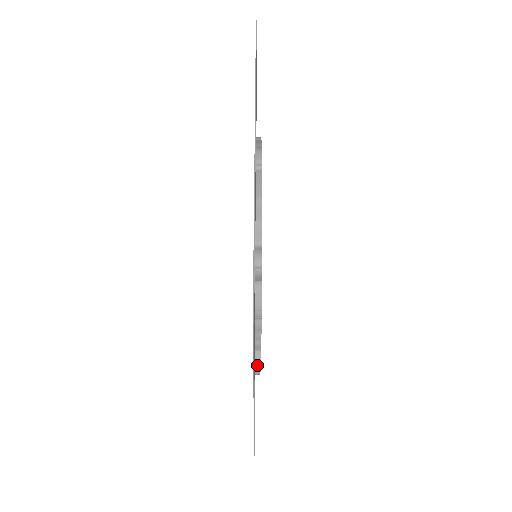
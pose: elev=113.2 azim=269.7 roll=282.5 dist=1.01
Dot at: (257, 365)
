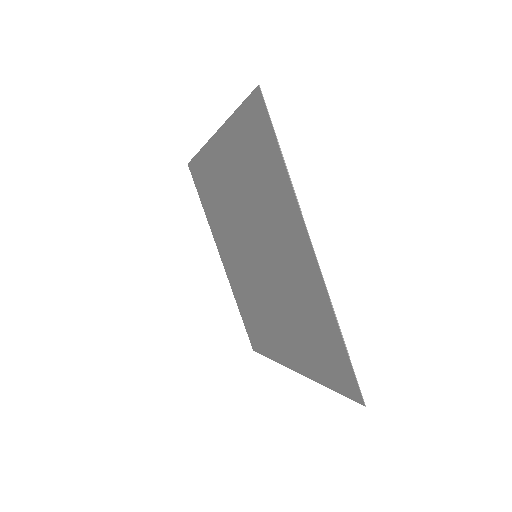
Dot at: (295, 239)
